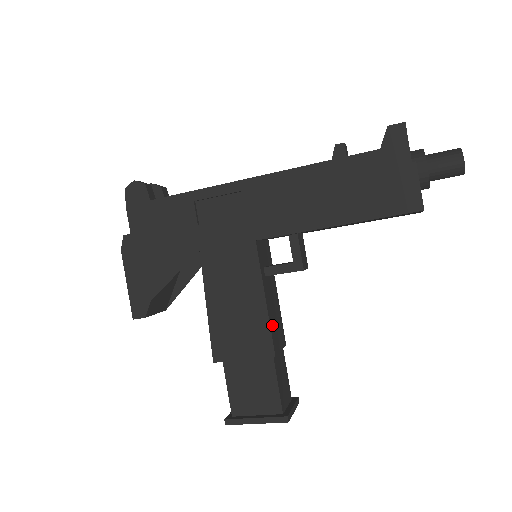
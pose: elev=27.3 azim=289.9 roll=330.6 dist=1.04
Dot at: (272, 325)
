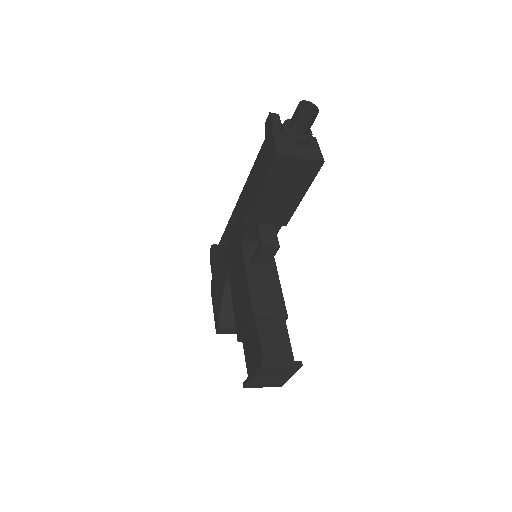
Dot at: (256, 296)
